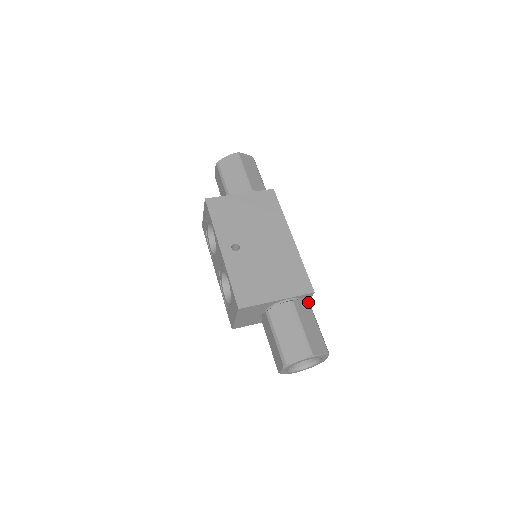
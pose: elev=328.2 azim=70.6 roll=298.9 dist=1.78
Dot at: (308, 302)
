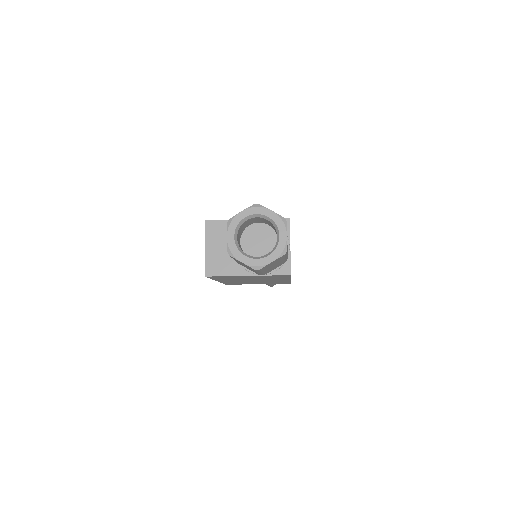
Dot at: occluded
